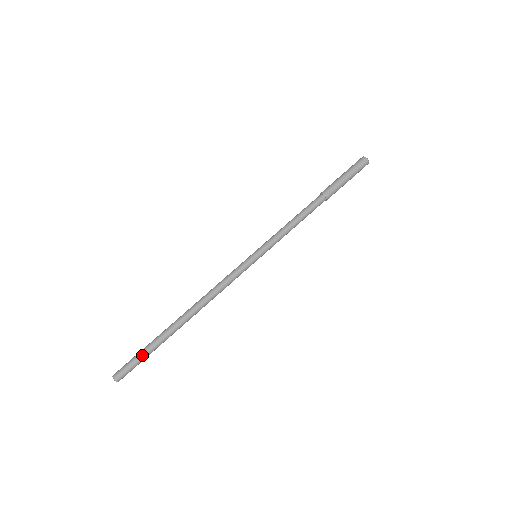
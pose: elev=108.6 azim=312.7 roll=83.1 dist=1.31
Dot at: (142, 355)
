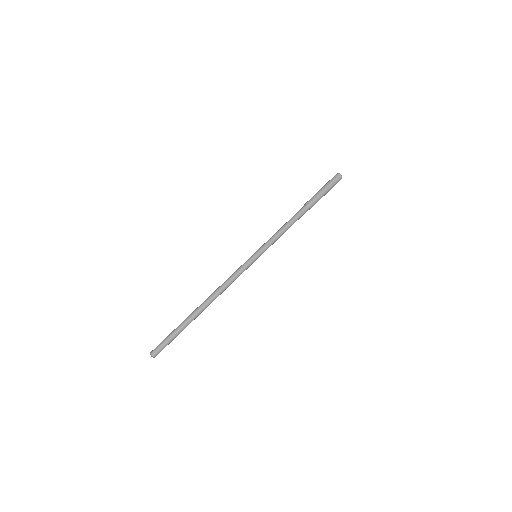
Dot at: (173, 337)
